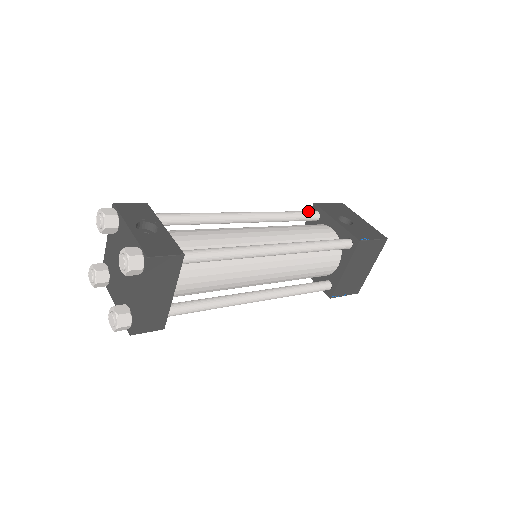
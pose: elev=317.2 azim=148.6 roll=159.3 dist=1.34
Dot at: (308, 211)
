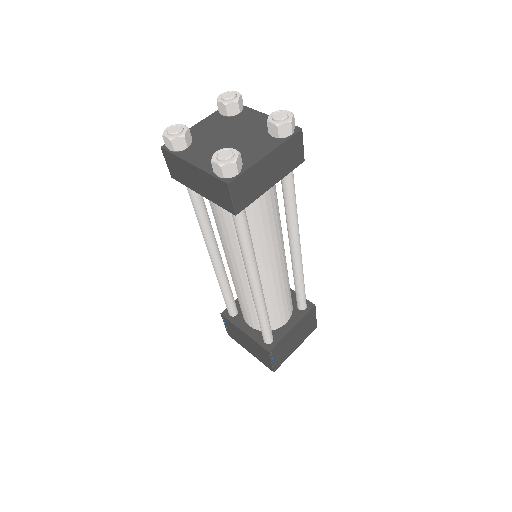
Dot at: occluded
